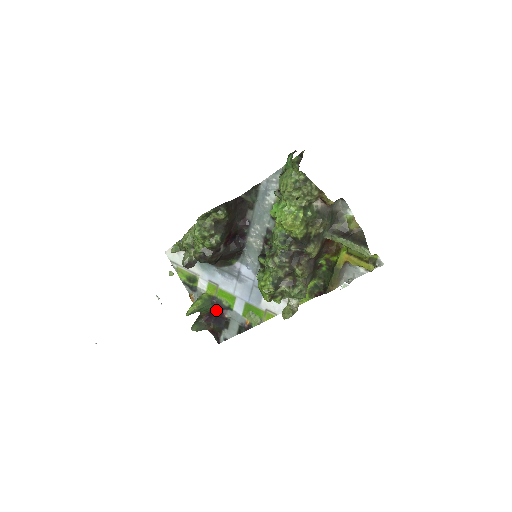
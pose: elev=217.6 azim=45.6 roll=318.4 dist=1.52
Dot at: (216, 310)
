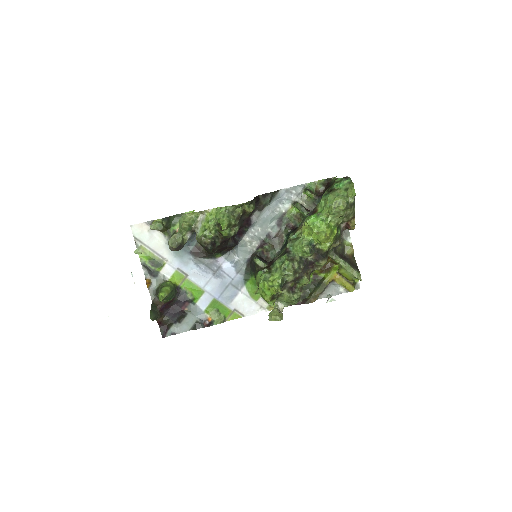
Dot at: (176, 301)
